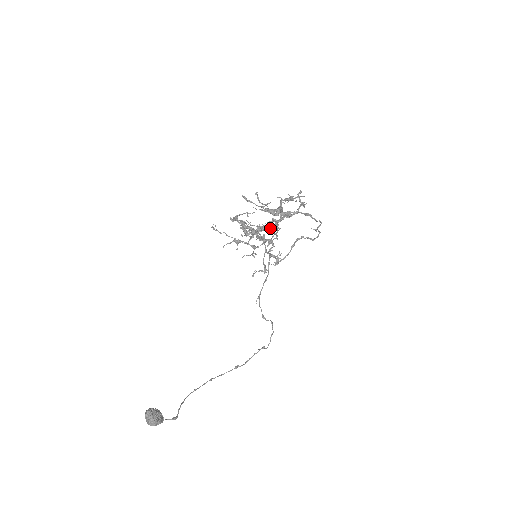
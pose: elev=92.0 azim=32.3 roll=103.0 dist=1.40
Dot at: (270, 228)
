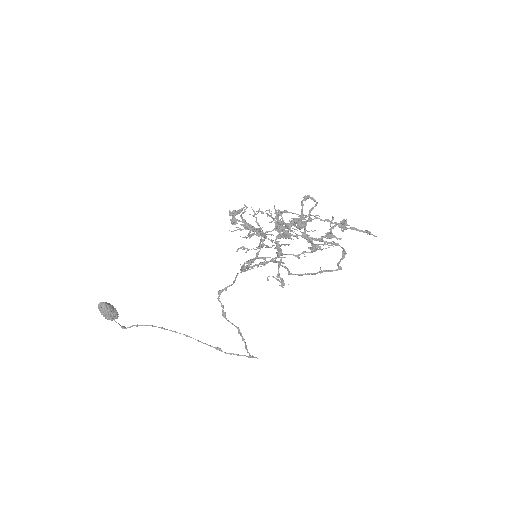
Dot at: (256, 231)
